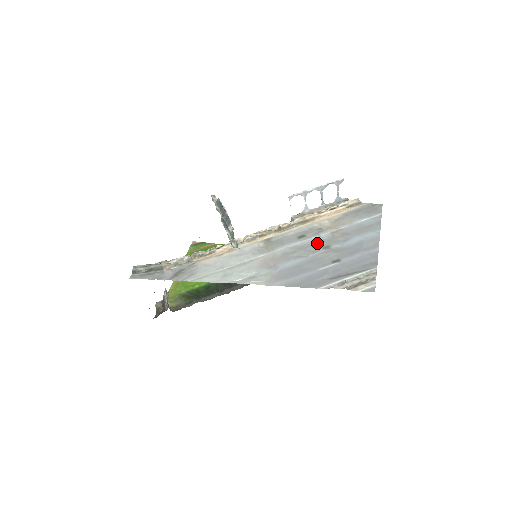
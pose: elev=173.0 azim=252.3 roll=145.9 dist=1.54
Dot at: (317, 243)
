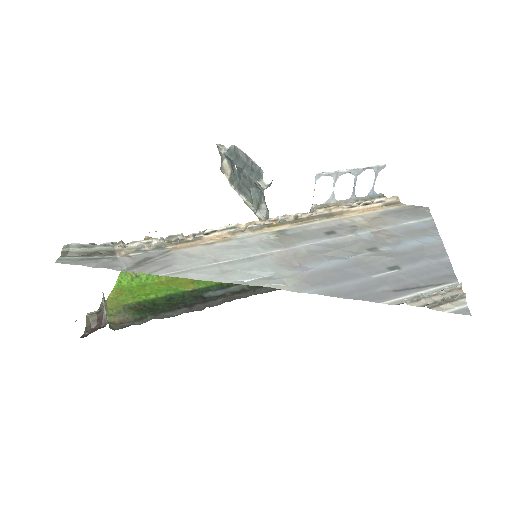
Dot at: (356, 243)
